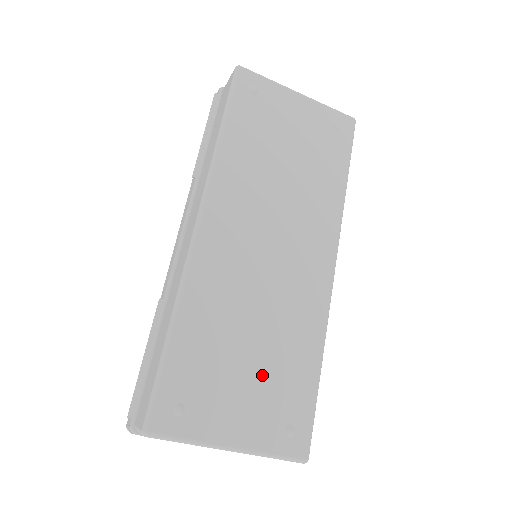
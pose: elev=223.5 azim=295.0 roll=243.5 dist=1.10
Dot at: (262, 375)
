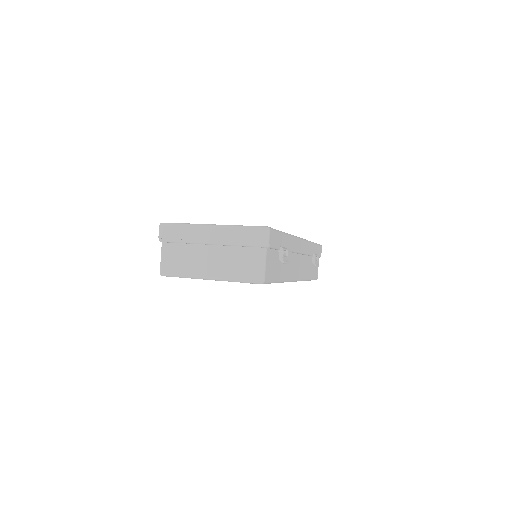
Dot at: occluded
